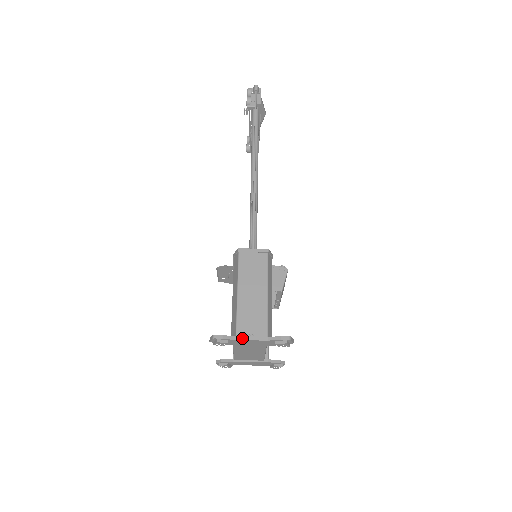
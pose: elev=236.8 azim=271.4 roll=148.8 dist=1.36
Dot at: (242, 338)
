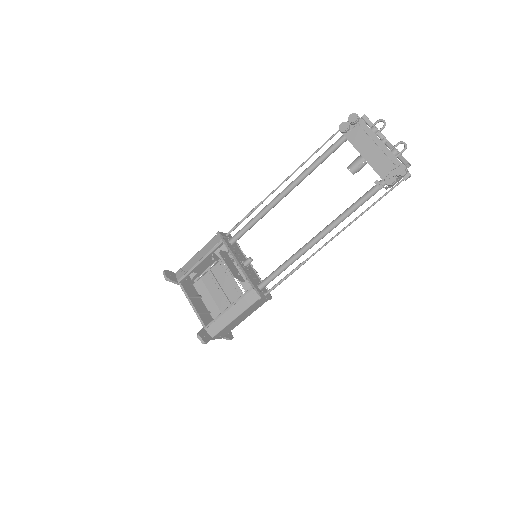
Dot at: (214, 339)
